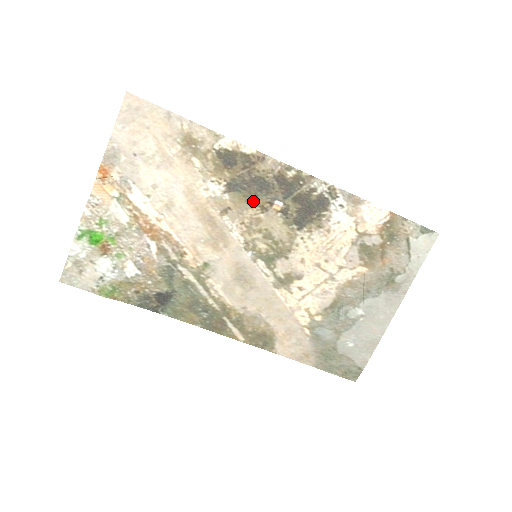
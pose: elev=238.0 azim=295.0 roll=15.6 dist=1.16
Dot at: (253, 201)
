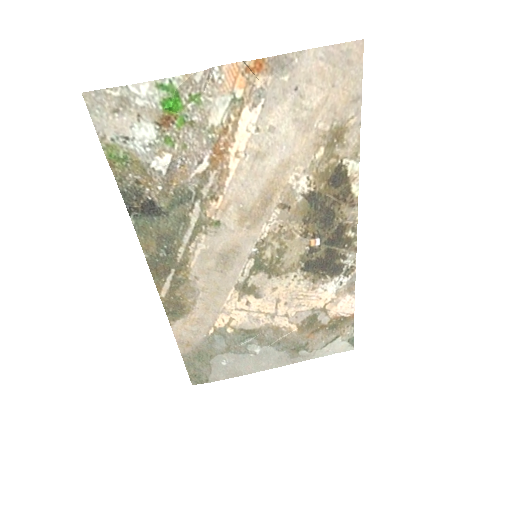
Dot at: (308, 222)
